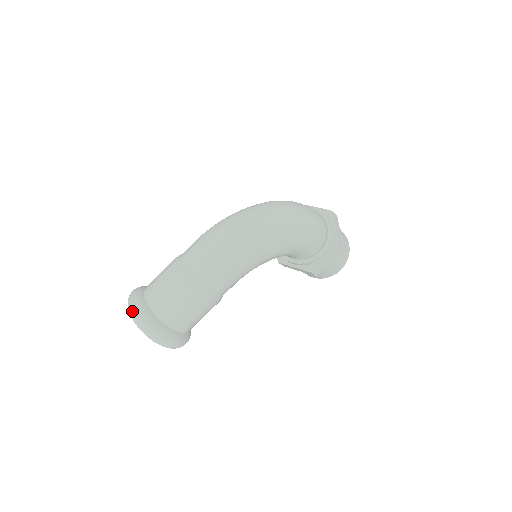
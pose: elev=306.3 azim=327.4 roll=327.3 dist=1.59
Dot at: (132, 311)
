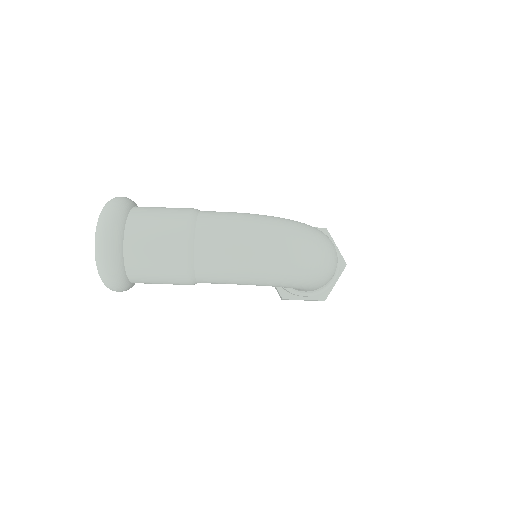
Dot at: (102, 234)
